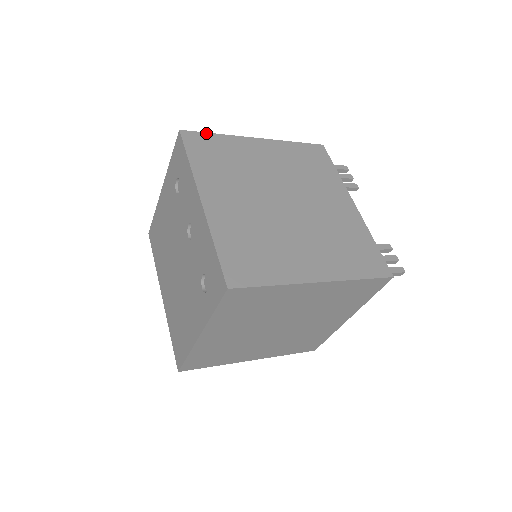
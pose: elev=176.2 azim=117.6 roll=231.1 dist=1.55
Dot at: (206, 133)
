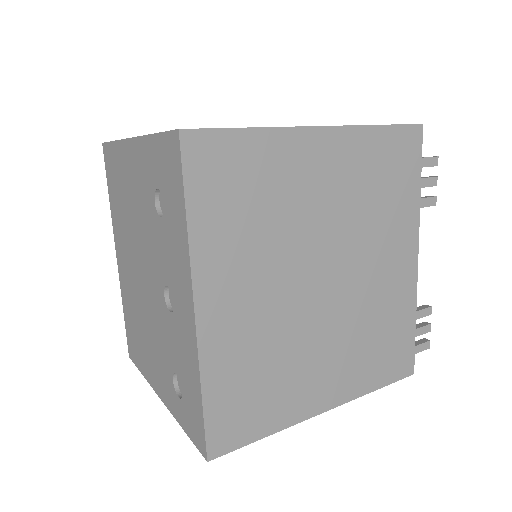
Dot at: (230, 130)
